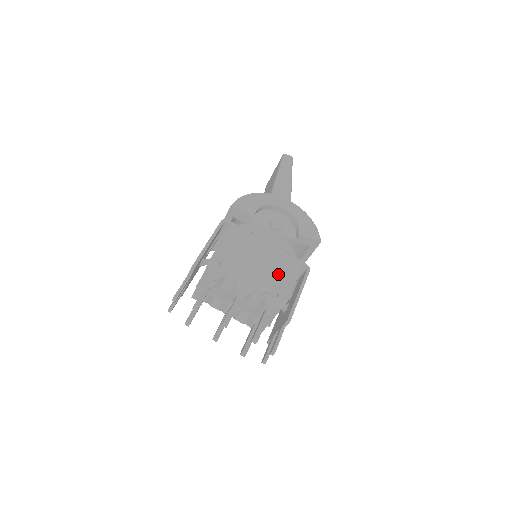
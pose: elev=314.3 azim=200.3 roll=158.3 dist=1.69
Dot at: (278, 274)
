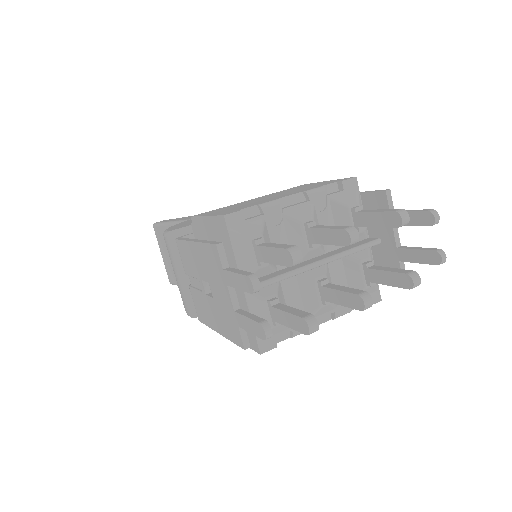
Dot at: occluded
